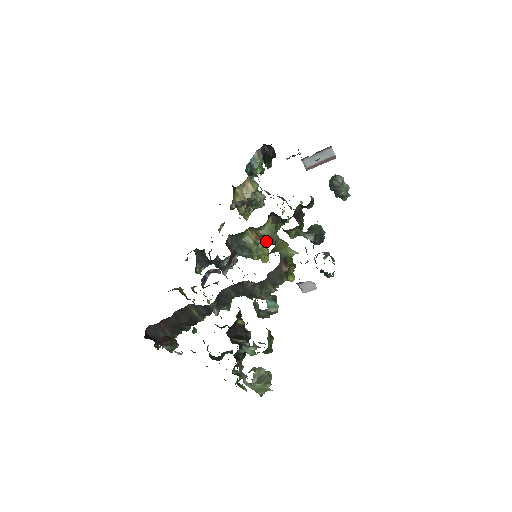
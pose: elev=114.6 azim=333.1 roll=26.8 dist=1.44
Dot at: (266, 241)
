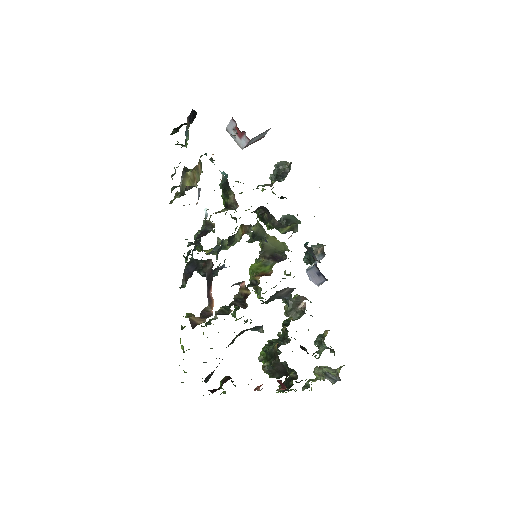
Dot at: occluded
